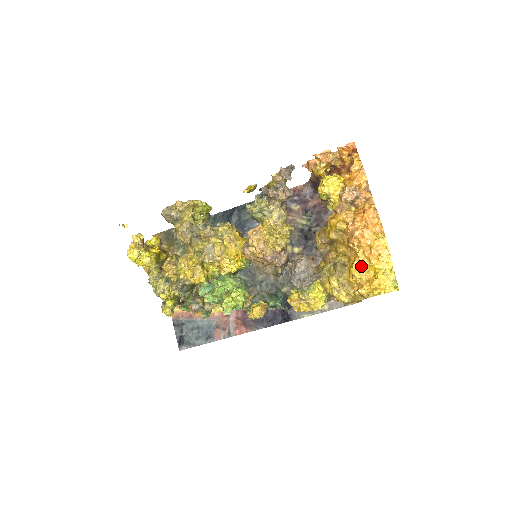
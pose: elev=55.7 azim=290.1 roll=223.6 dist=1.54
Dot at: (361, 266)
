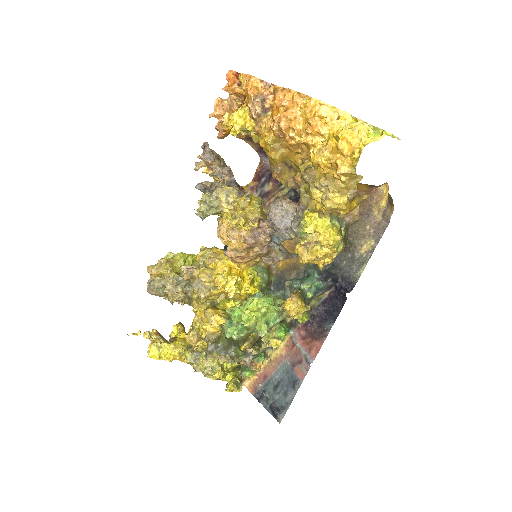
Dot at: occluded
